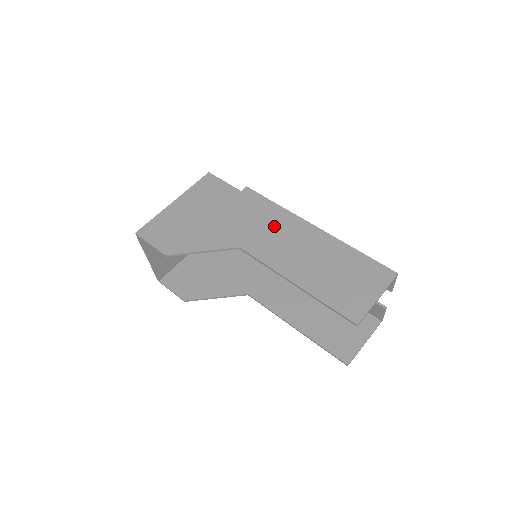
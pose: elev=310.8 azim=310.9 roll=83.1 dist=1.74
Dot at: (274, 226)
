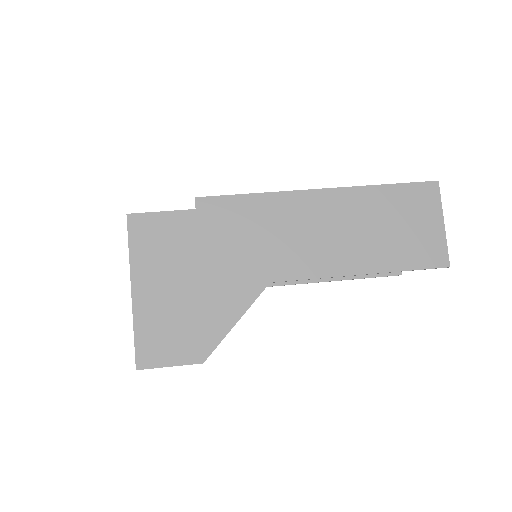
Dot at: (279, 225)
